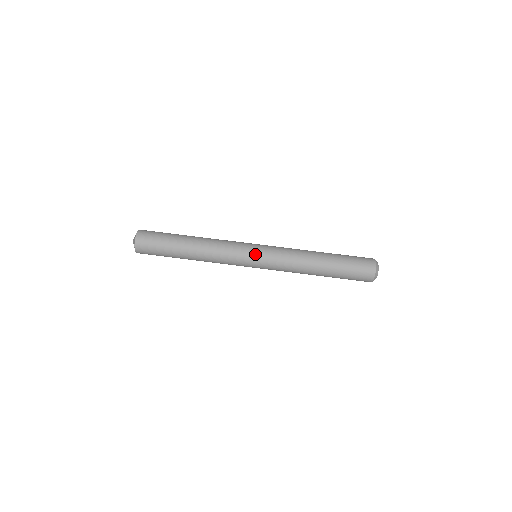
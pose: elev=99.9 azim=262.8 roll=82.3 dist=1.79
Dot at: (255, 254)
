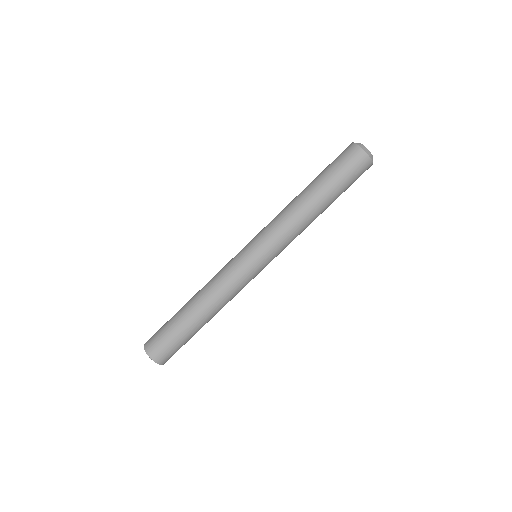
Dot at: (261, 265)
